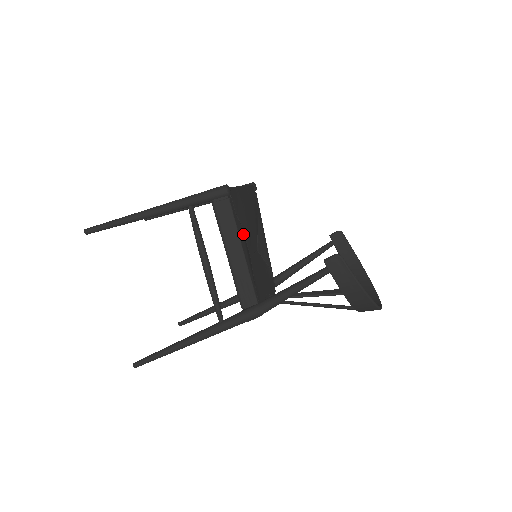
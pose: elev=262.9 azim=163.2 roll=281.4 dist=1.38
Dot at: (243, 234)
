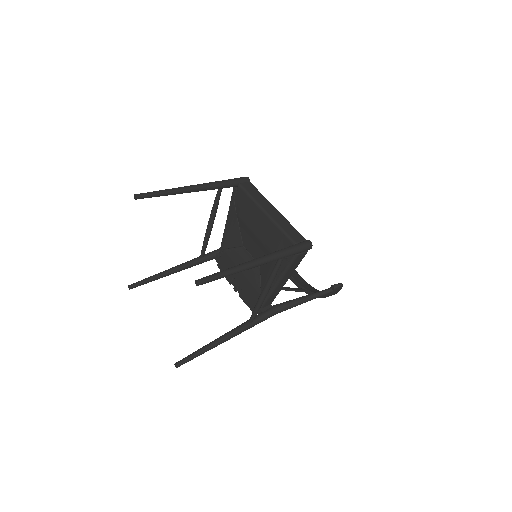
Dot at: occluded
